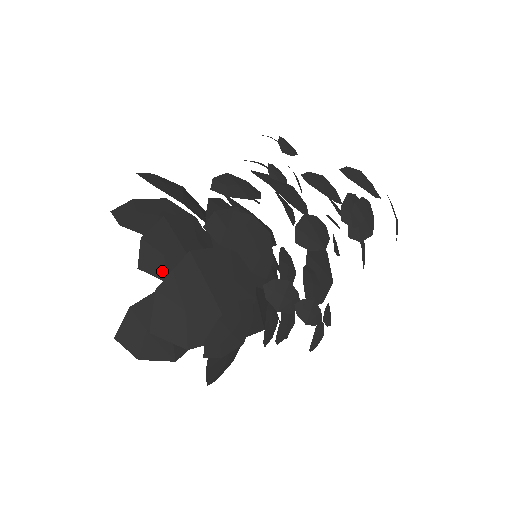
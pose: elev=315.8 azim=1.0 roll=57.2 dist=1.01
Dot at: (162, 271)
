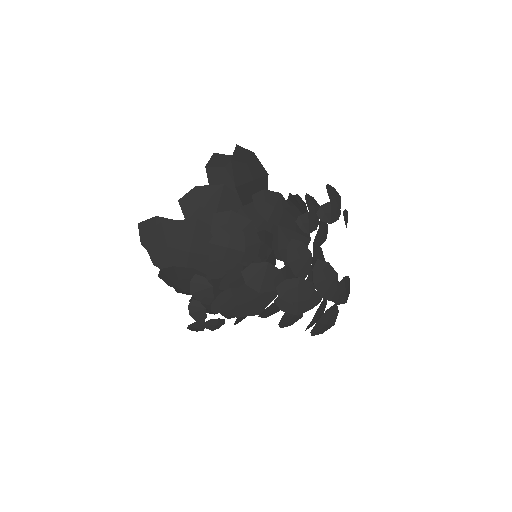
Dot at: (190, 214)
